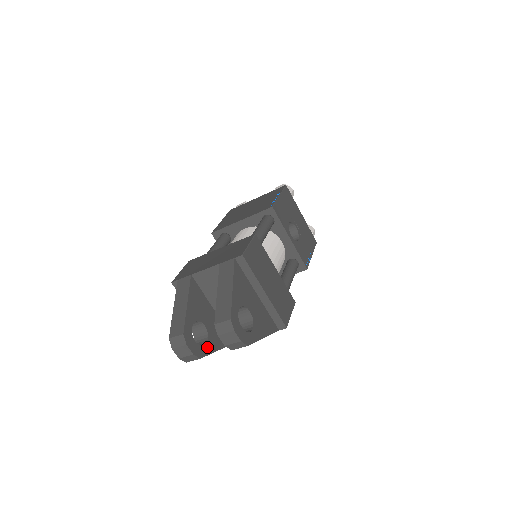
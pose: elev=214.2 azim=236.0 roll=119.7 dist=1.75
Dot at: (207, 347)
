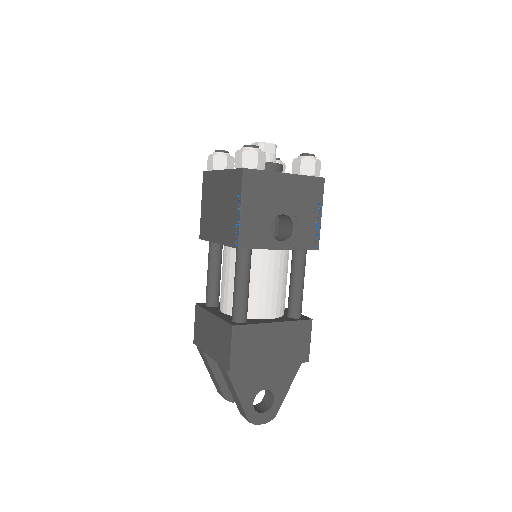
Dot at: occluded
